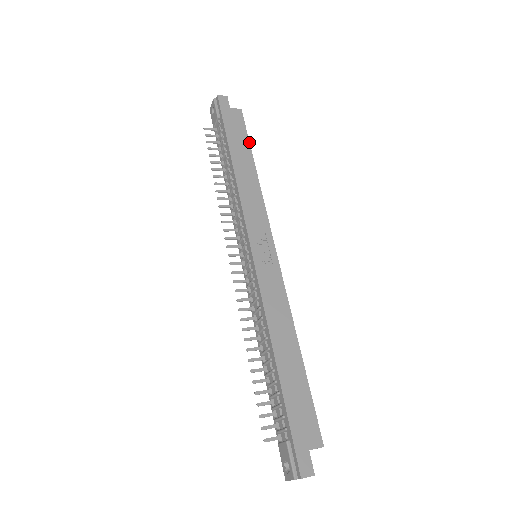
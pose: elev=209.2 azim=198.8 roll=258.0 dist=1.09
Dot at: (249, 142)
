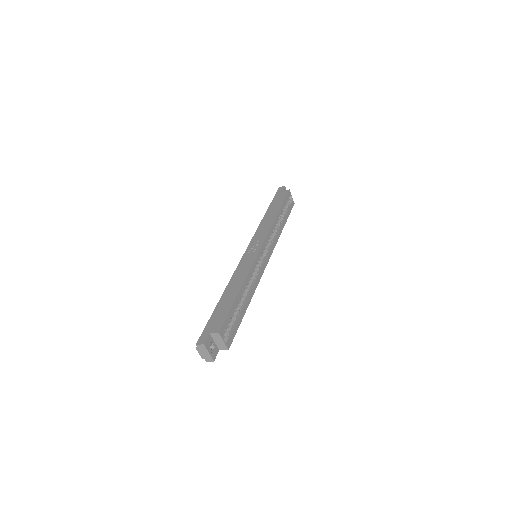
Dot at: (282, 203)
